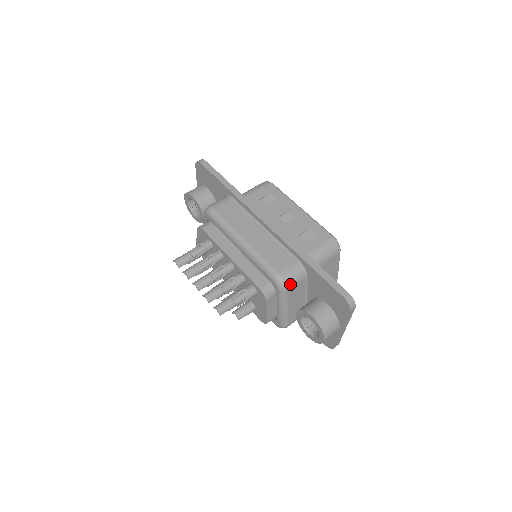
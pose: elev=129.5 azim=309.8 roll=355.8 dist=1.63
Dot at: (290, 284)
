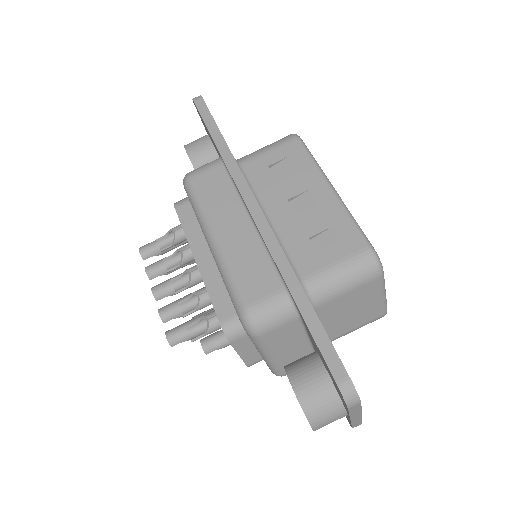
Dot at: (264, 327)
